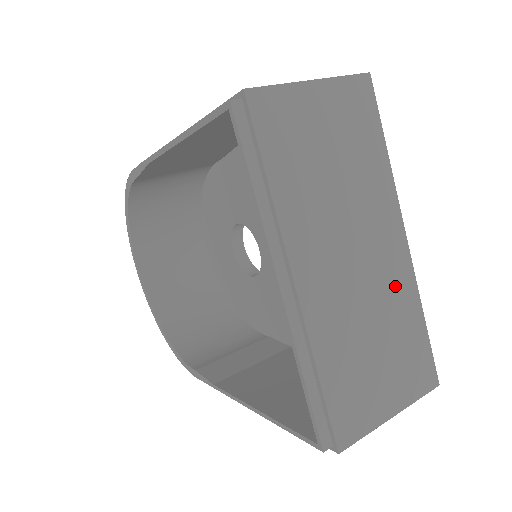
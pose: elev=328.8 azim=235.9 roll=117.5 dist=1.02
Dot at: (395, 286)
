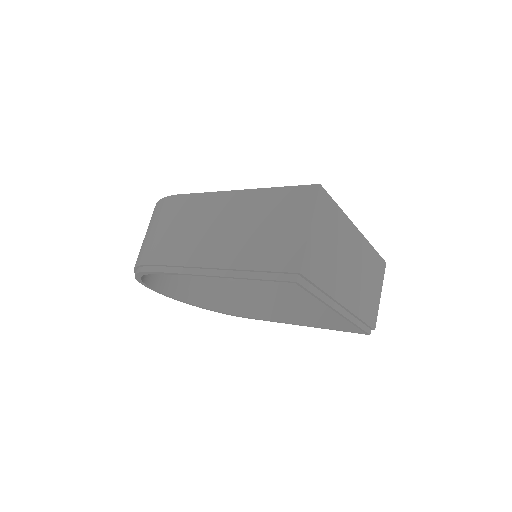
Dot at: (364, 254)
